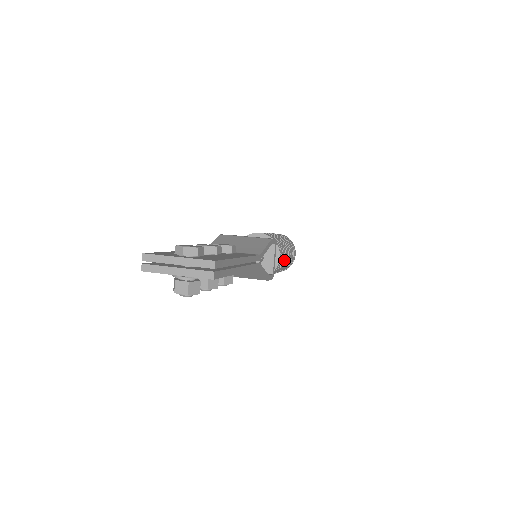
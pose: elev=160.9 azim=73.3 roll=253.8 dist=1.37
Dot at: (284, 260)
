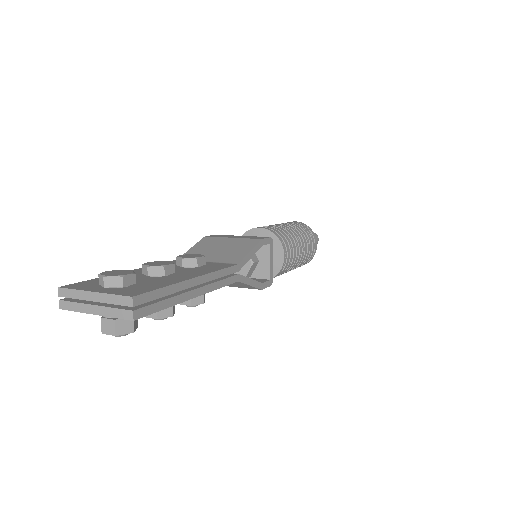
Dot at: (294, 257)
